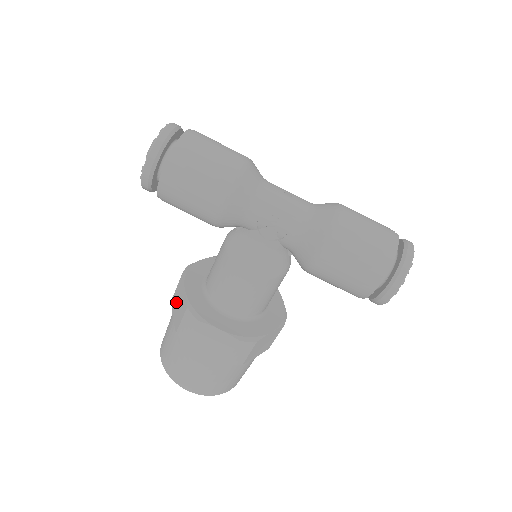
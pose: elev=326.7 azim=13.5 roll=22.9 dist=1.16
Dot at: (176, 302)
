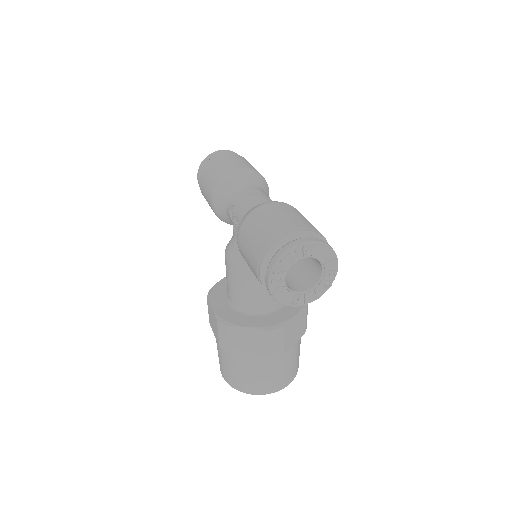
Dot at: occluded
